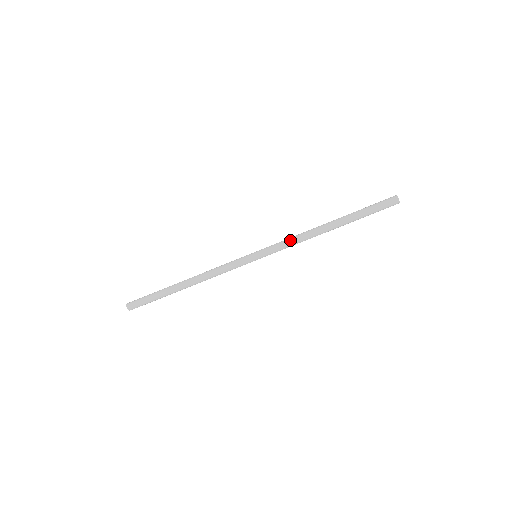
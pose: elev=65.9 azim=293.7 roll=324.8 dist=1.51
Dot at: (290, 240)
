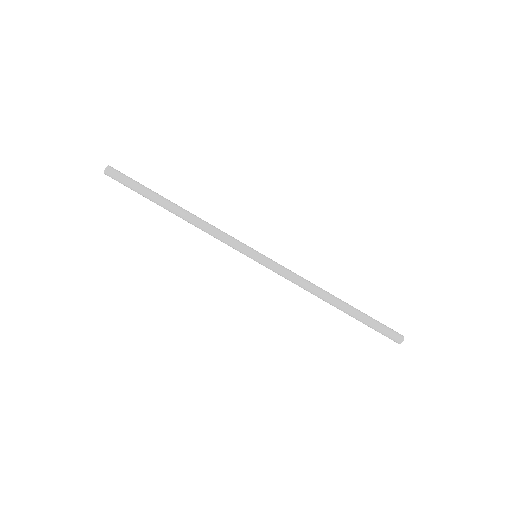
Dot at: (296, 274)
